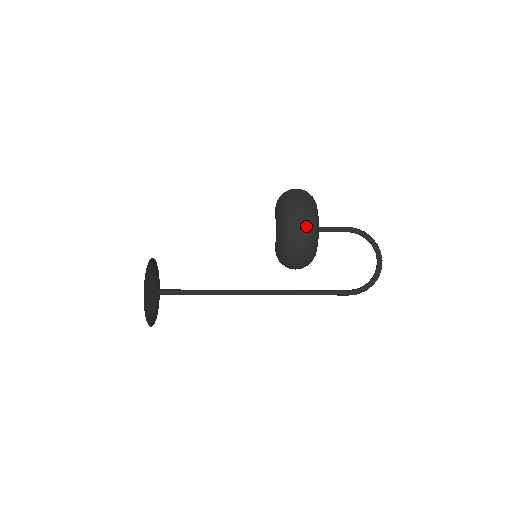
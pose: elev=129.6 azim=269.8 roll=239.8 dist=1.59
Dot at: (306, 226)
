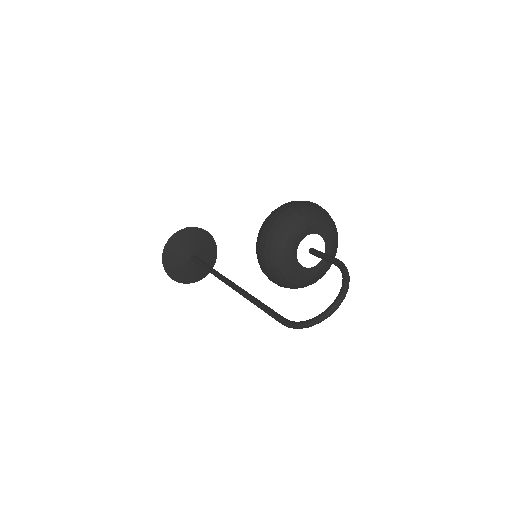
Dot at: (274, 223)
